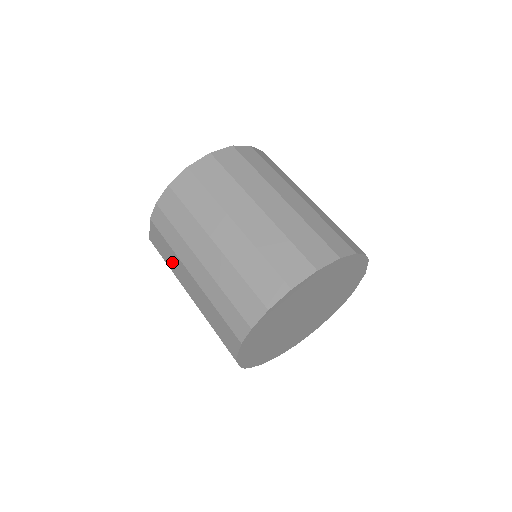
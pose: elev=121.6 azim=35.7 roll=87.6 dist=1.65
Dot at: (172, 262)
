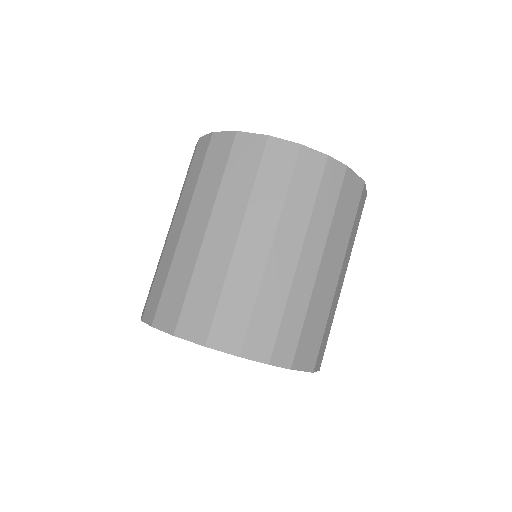
Dot at: occluded
